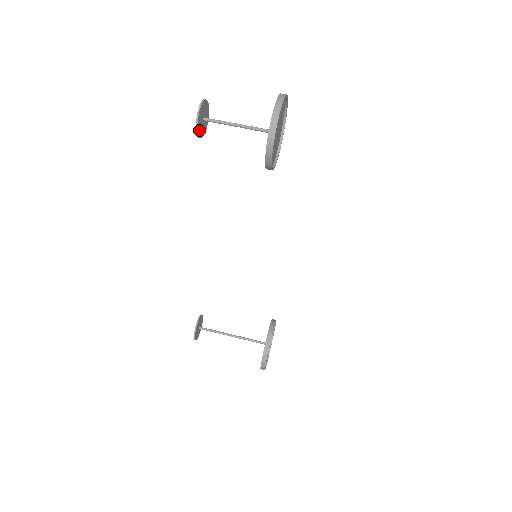
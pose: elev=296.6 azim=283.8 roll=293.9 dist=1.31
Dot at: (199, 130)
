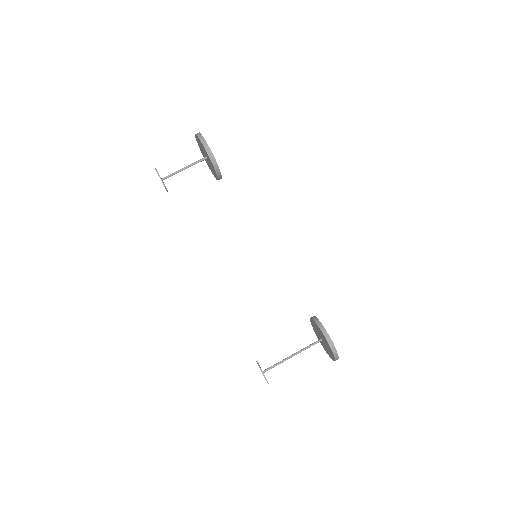
Dot at: (163, 183)
